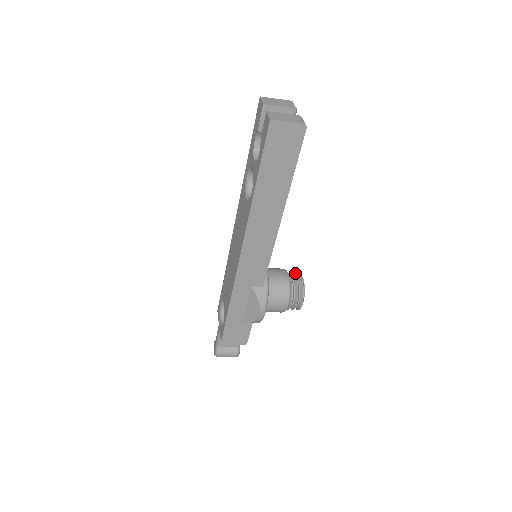
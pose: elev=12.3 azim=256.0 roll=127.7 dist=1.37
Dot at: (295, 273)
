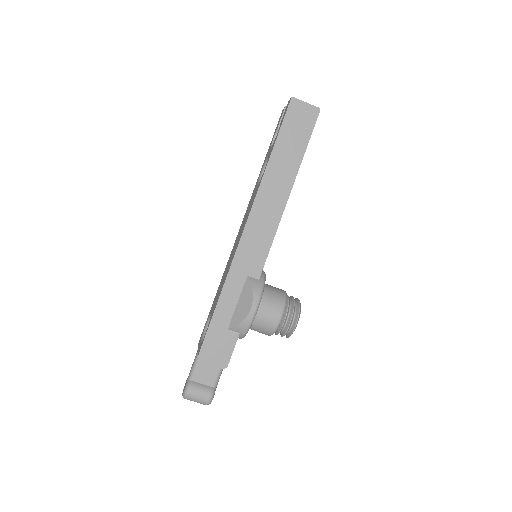
Dot at: occluded
